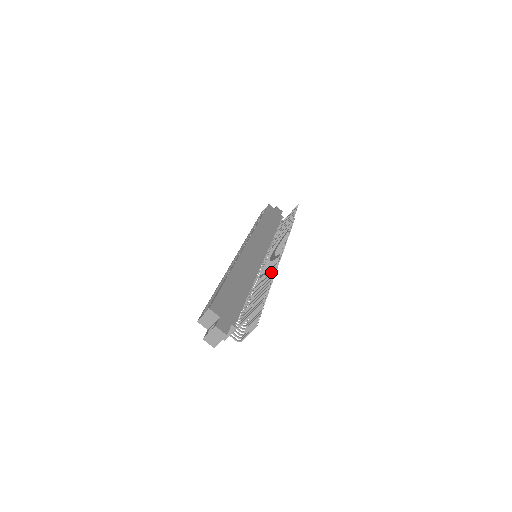
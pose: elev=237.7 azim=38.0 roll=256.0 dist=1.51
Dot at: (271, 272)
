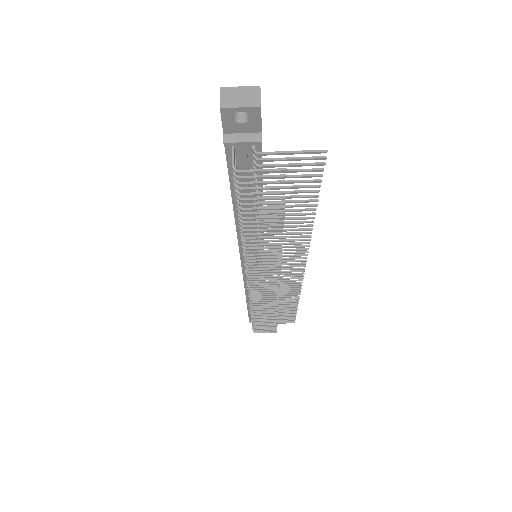
Dot at: occluded
